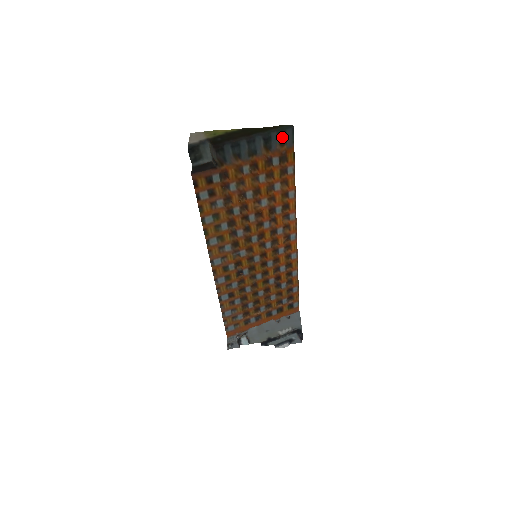
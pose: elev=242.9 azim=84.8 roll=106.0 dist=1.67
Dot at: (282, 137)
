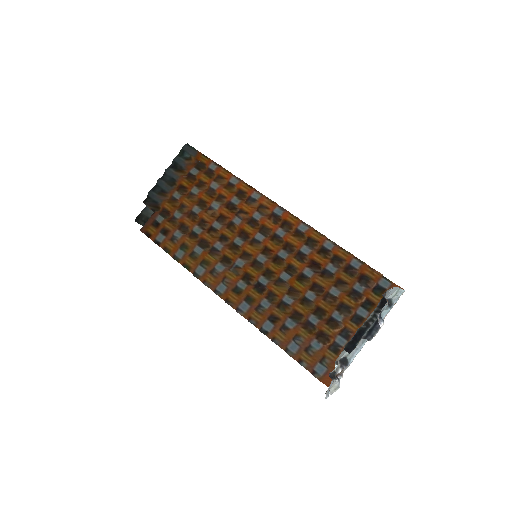
Dot at: (184, 155)
